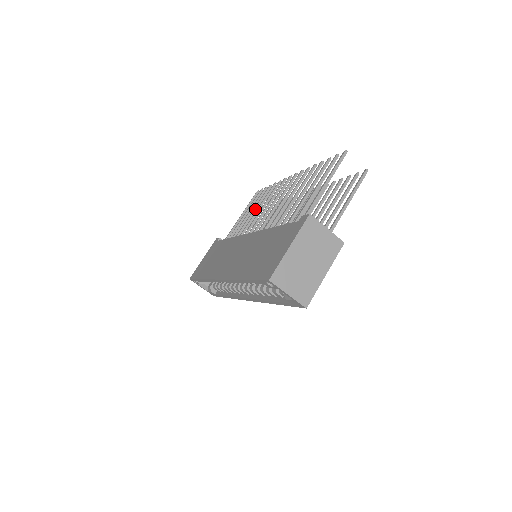
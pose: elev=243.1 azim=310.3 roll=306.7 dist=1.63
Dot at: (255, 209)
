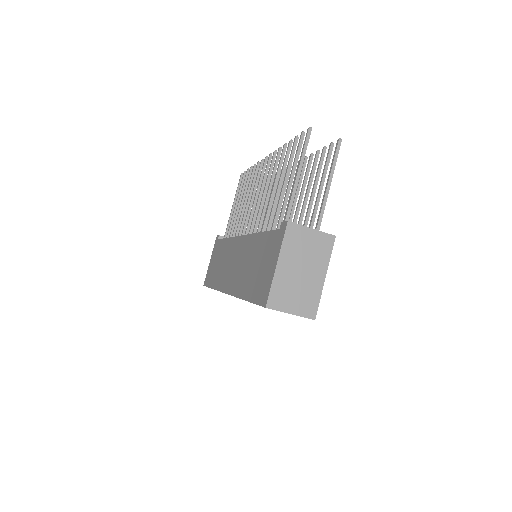
Dot at: (243, 199)
